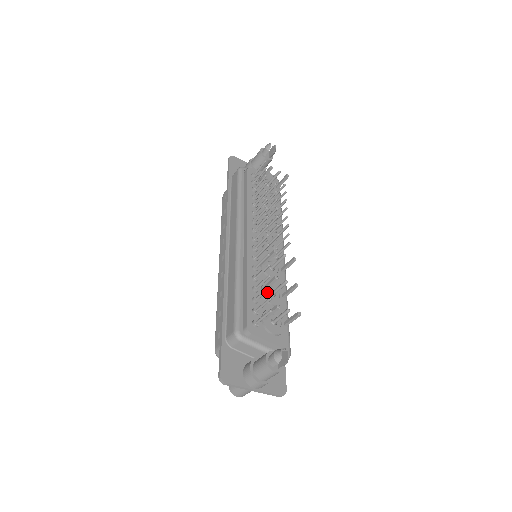
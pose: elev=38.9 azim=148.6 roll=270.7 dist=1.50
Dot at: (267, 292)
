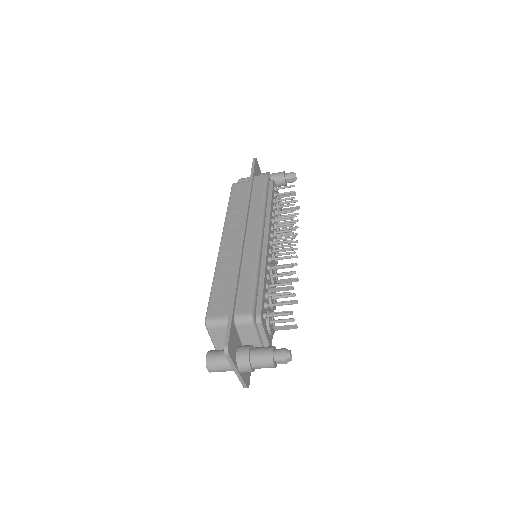
Dot at: occluded
